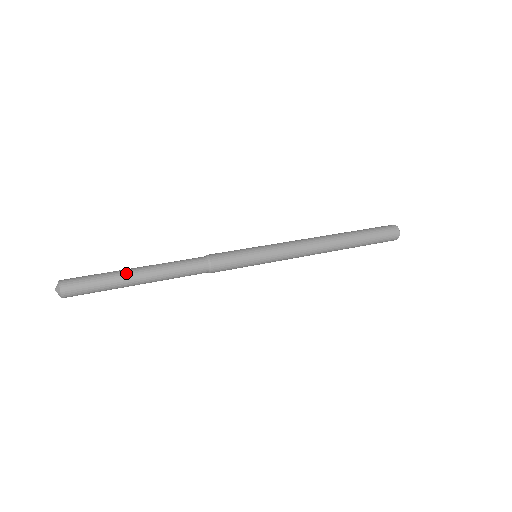
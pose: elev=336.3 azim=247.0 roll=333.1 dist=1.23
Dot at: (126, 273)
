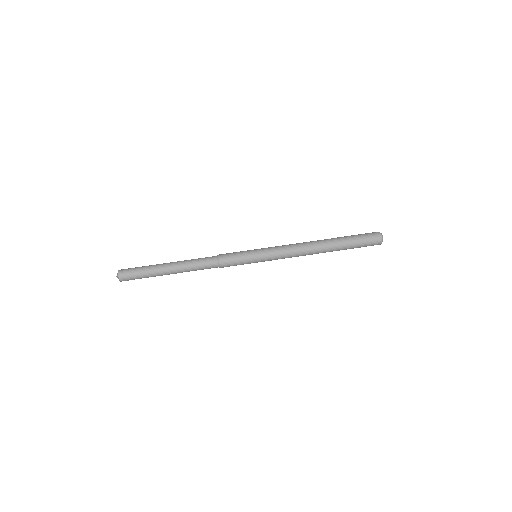
Dot at: (160, 266)
